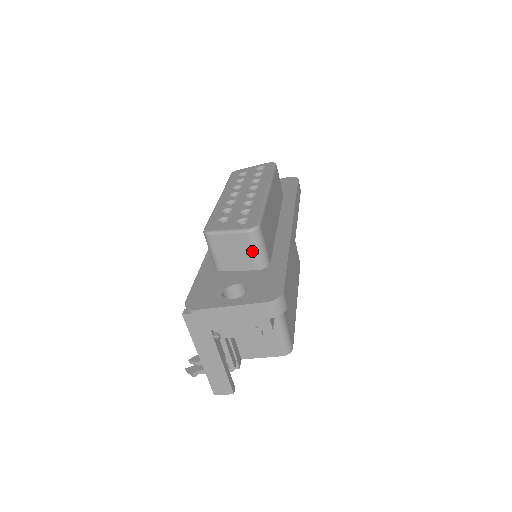
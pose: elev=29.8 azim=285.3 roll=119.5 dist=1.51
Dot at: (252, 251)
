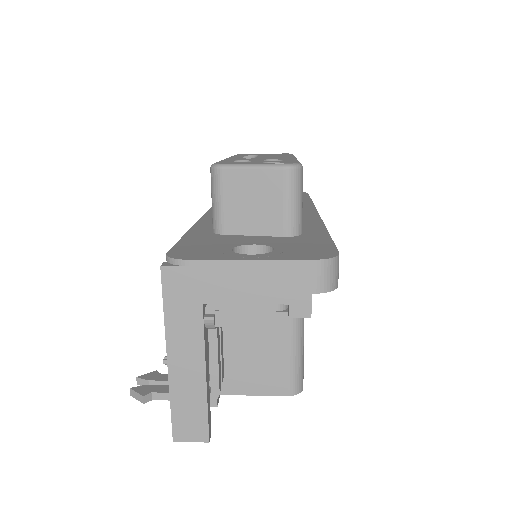
Dot at: (284, 202)
